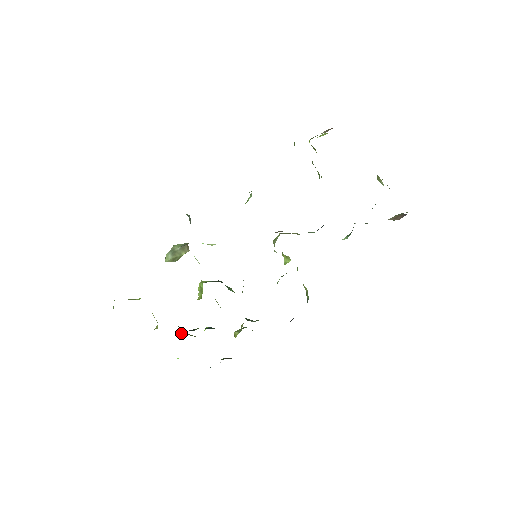
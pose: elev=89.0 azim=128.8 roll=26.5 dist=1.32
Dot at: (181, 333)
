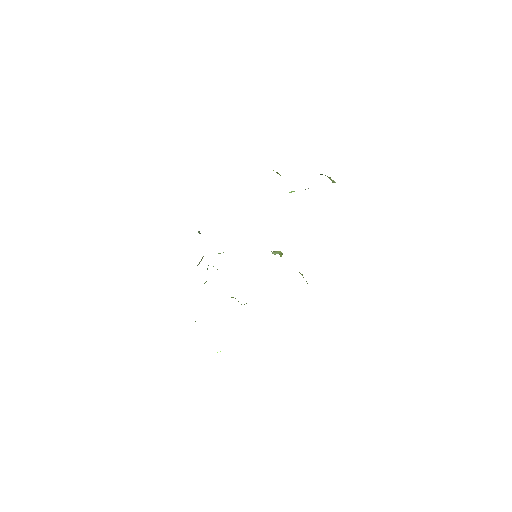
Dot at: occluded
